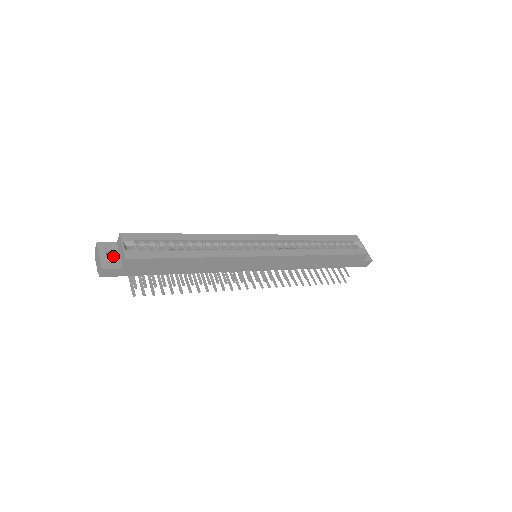
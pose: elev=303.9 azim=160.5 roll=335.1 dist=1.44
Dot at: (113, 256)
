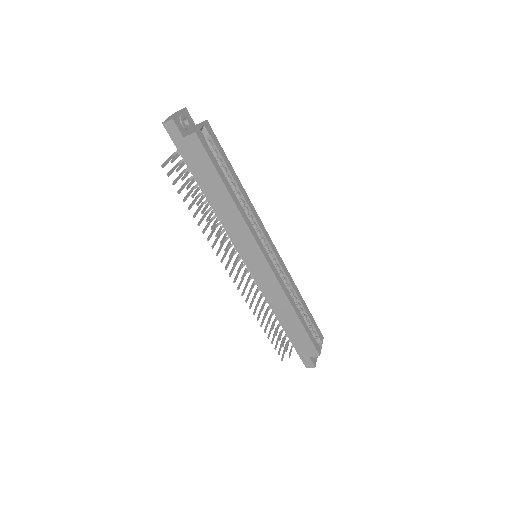
Dot at: (186, 125)
